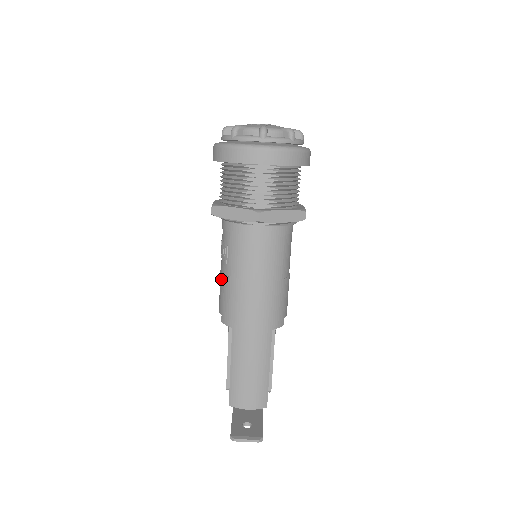
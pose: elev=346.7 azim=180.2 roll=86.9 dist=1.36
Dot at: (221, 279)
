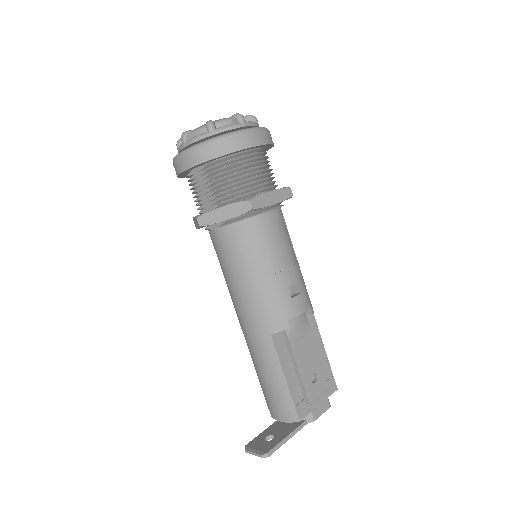
Dot at: occluded
